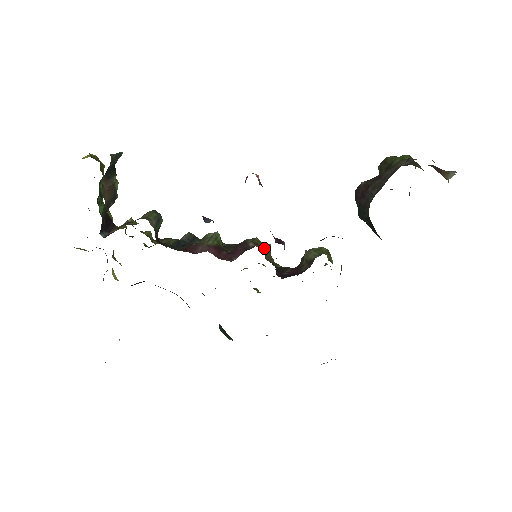
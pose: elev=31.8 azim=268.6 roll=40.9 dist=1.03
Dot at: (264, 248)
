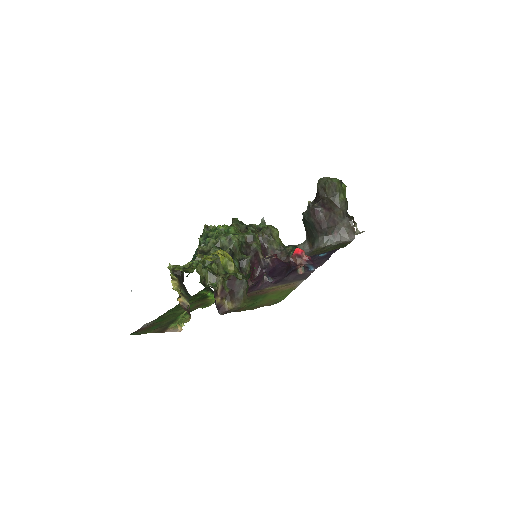
Dot at: occluded
